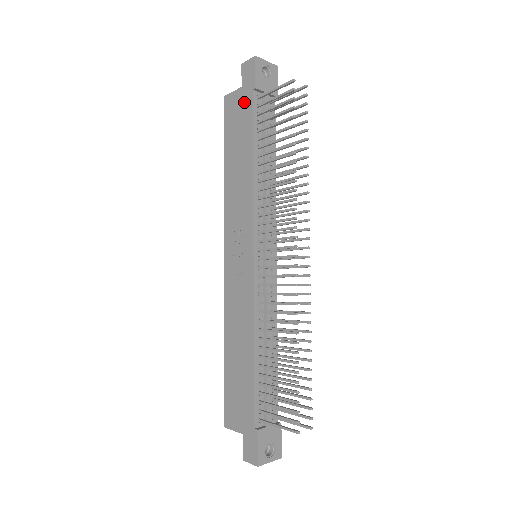
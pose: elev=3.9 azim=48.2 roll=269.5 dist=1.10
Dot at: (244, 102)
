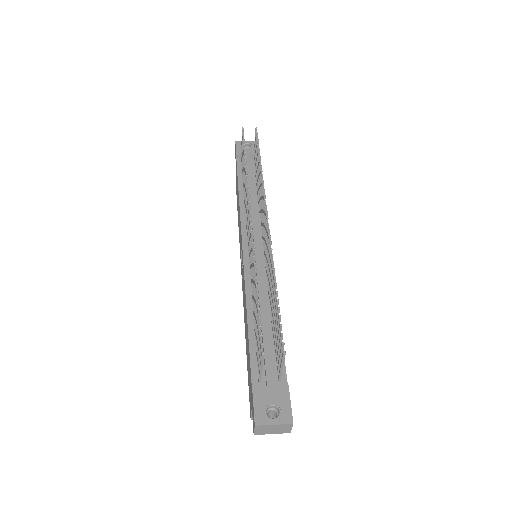
Dot at: (236, 169)
